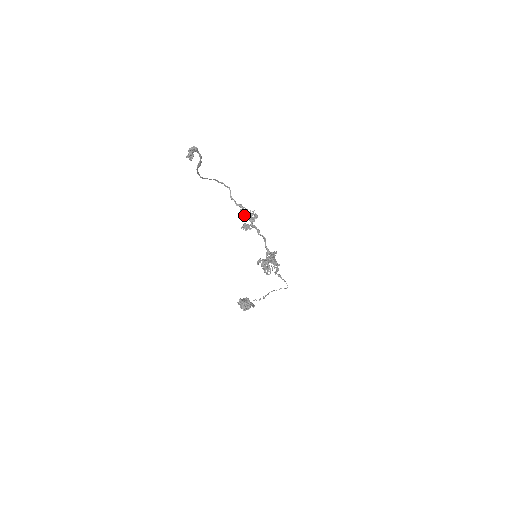
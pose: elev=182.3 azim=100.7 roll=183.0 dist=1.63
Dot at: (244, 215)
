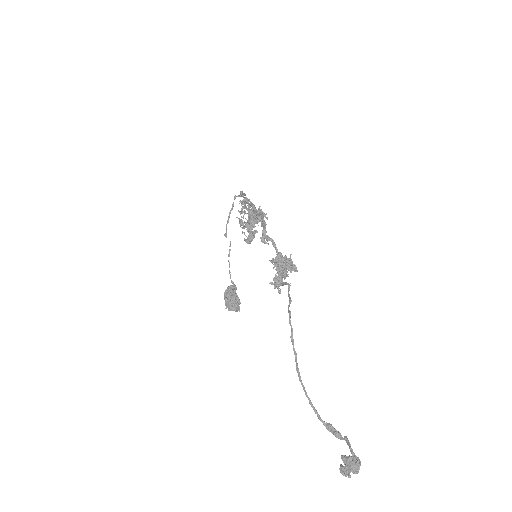
Dot at: (276, 262)
